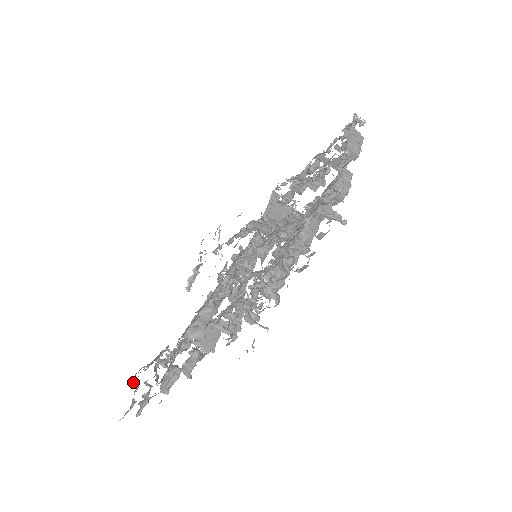
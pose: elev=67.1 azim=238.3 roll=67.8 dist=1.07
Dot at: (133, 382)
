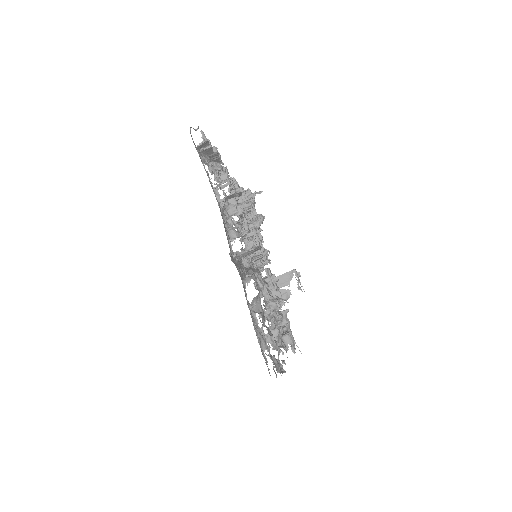
Dot at: occluded
